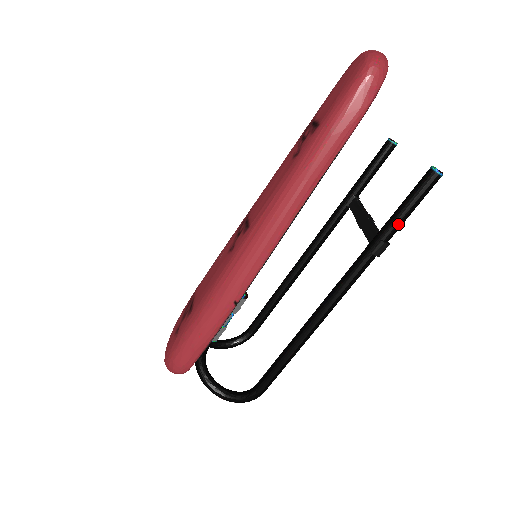
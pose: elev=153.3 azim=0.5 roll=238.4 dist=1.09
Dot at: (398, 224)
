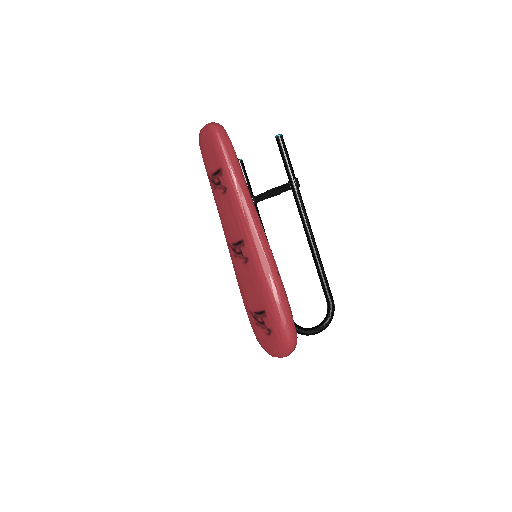
Dot at: (291, 167)
